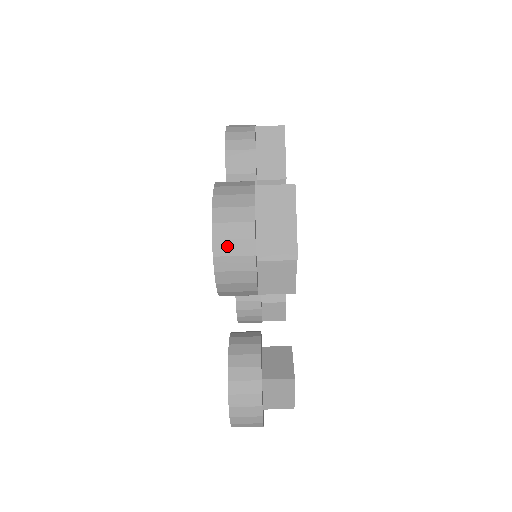
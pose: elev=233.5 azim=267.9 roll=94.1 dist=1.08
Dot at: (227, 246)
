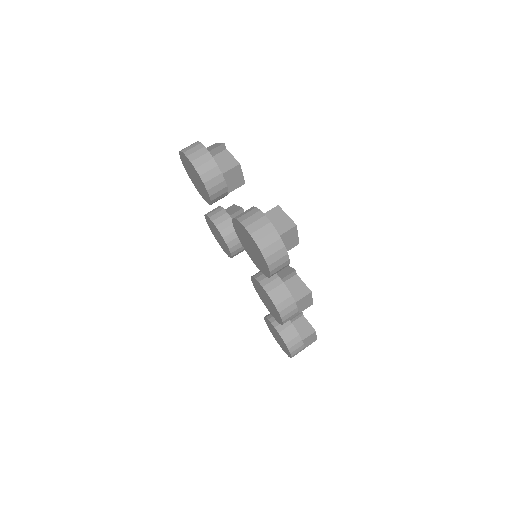
Dot at: (188, 148)
